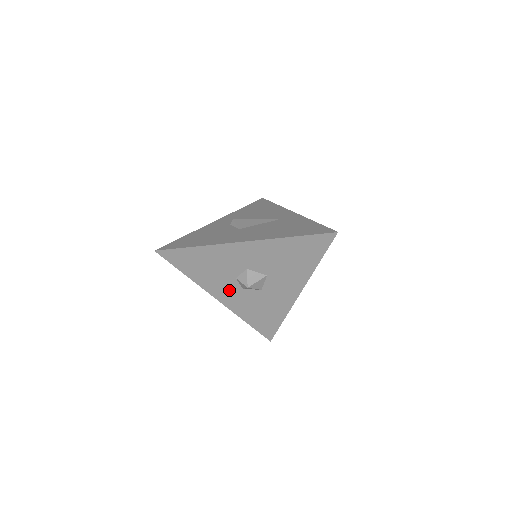
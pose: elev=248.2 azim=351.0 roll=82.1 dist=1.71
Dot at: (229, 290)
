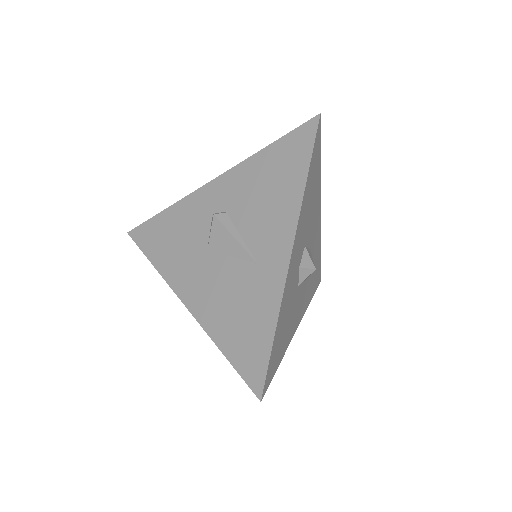
Dot at: occluded
